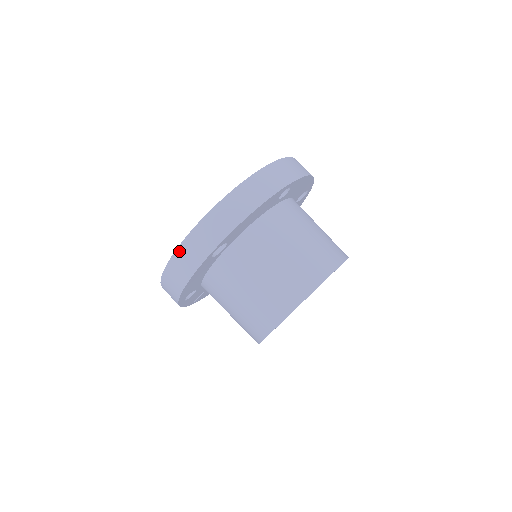
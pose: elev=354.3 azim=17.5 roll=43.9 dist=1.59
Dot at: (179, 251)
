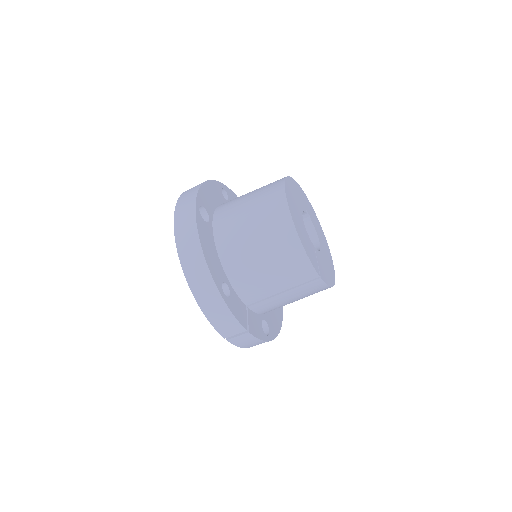
Dot at: (176, 232)
